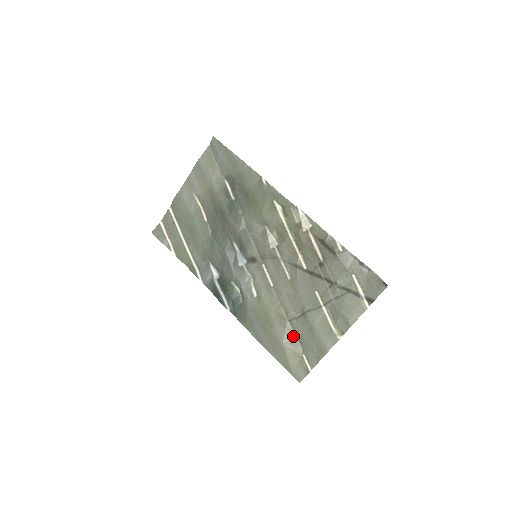
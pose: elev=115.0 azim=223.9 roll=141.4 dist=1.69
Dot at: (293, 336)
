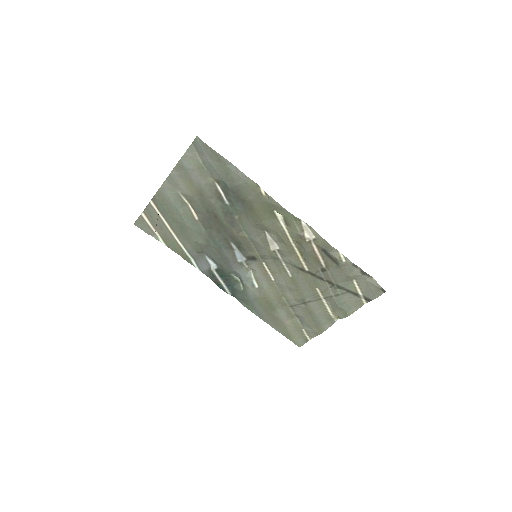
Dot at: (294, 316)
